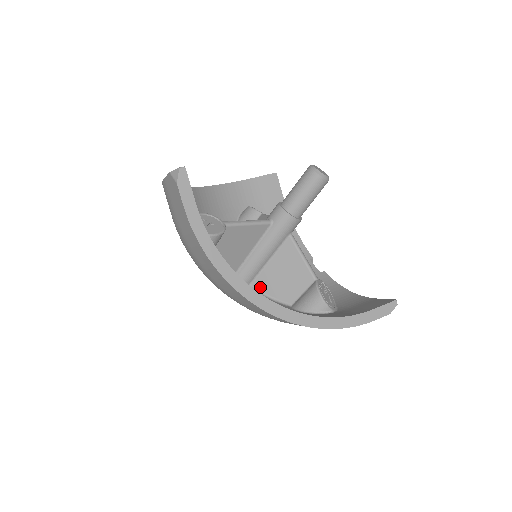
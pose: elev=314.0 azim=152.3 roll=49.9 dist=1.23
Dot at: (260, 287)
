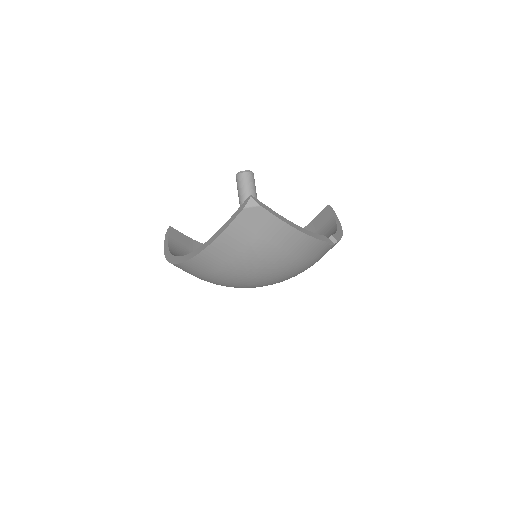
Dot at: occluded
